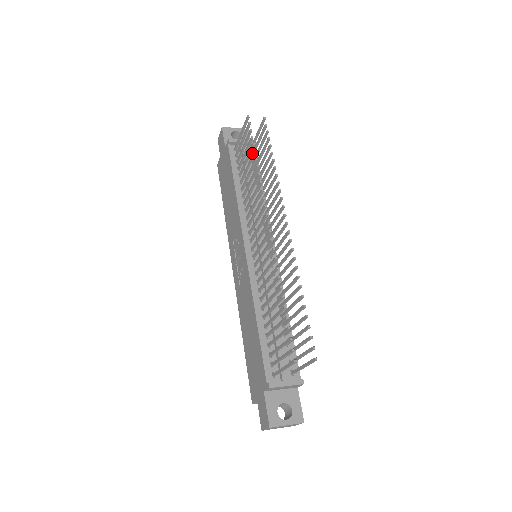
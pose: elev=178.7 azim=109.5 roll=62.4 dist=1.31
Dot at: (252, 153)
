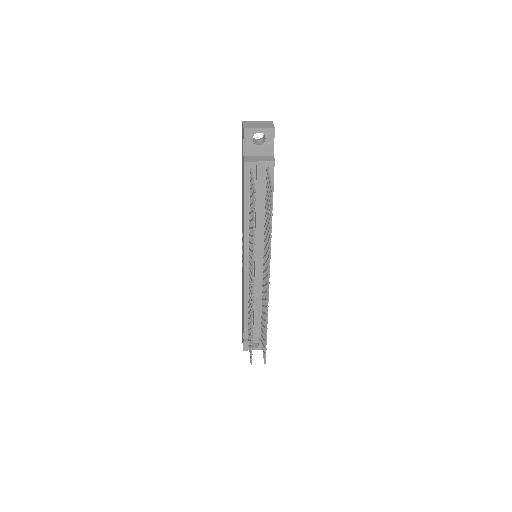
Dot at: (252, 227)
